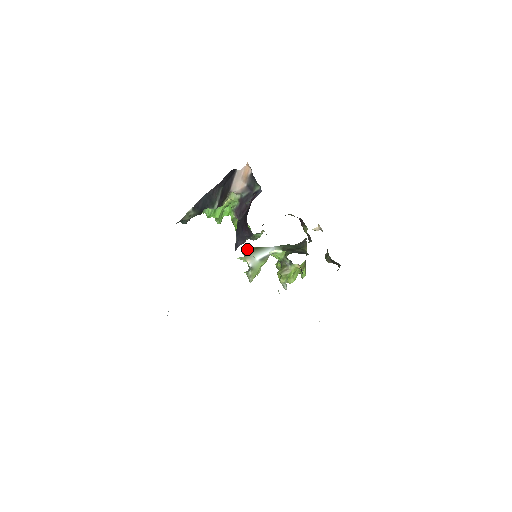
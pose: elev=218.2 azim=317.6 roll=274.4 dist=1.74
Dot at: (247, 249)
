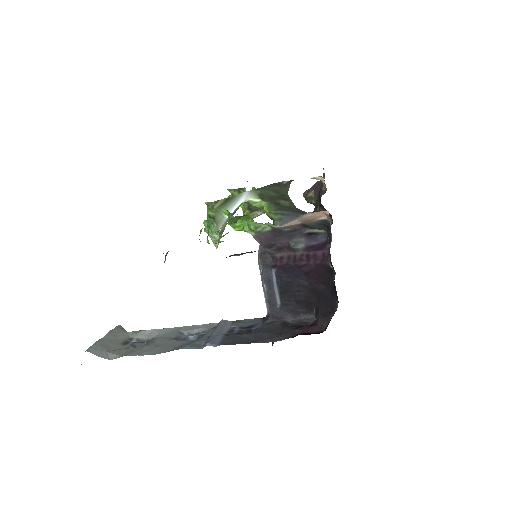
Dot at: (214, 206)
